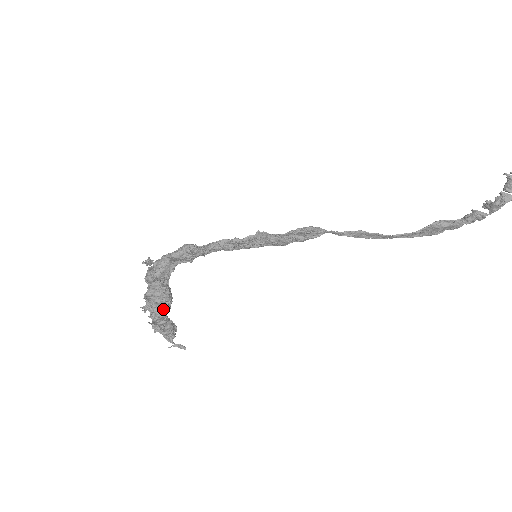
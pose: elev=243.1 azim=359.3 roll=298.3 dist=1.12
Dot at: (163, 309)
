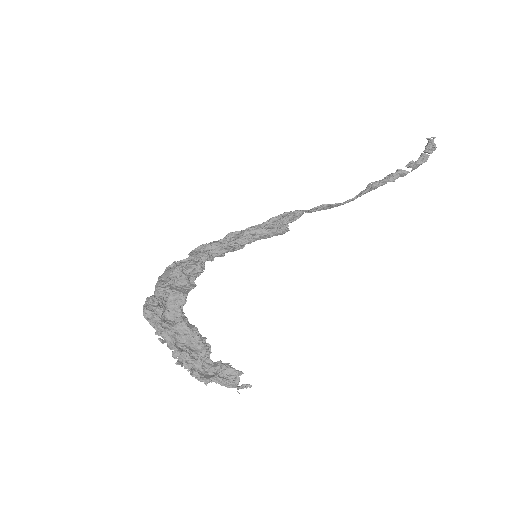
Dot at: (208, 354)
